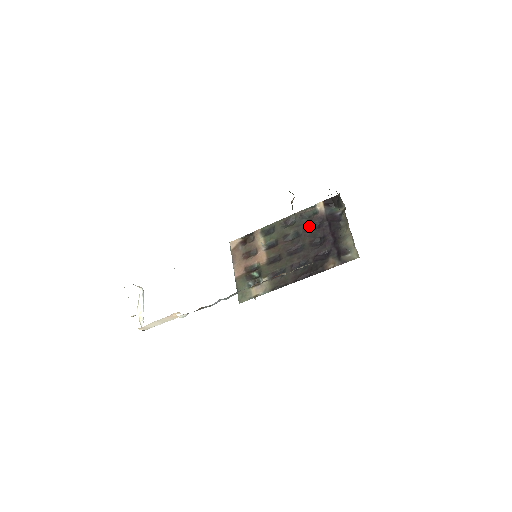
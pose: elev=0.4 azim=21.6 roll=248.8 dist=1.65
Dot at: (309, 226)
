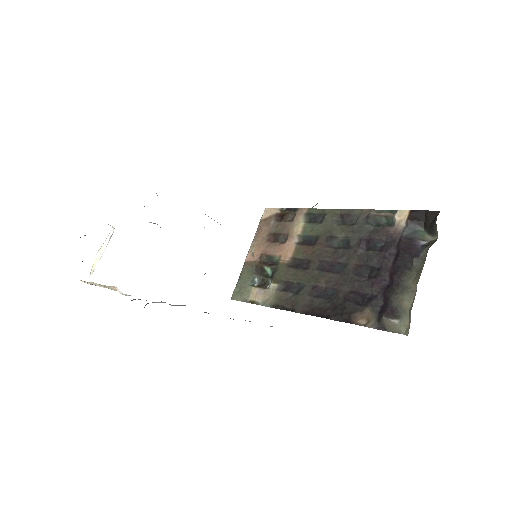
Dot at: (368, 240)
